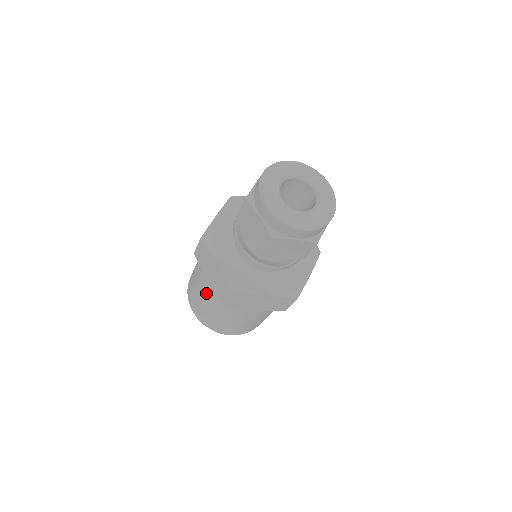
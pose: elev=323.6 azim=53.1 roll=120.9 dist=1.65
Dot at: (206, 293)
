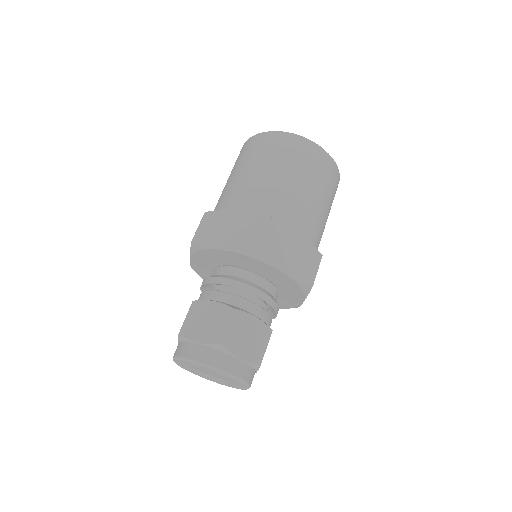
Dot at: occluded
